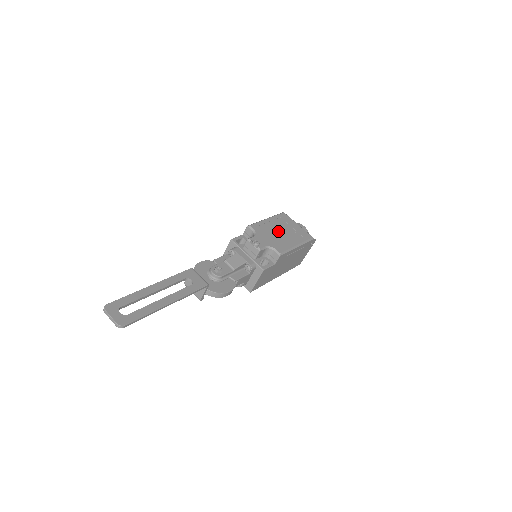
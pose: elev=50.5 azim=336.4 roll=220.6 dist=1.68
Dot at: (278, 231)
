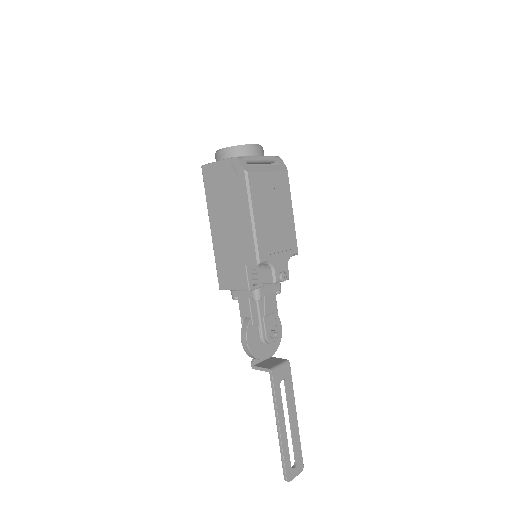
Dot at: (273, 221)
